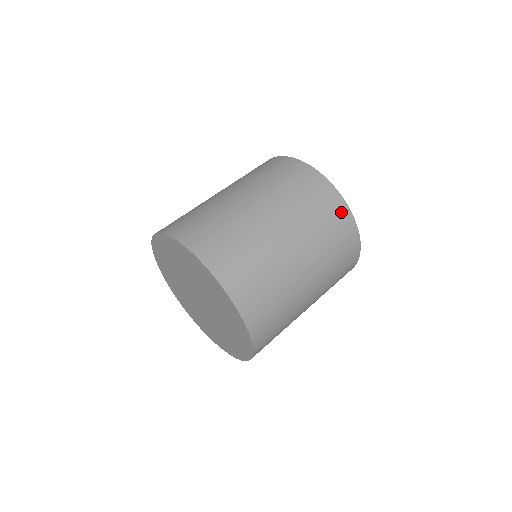
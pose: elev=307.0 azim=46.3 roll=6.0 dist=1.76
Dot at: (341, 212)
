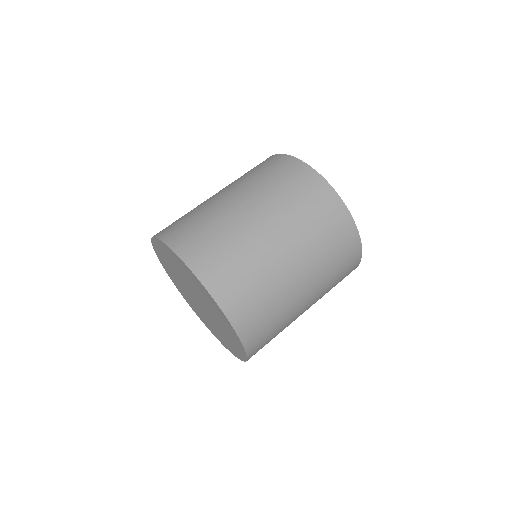
Dot at: (353, 249)
